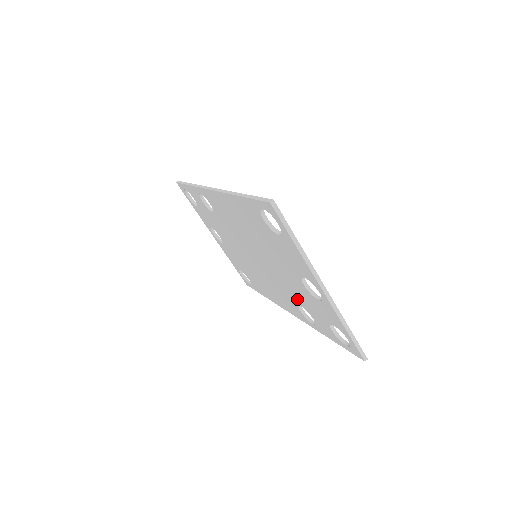
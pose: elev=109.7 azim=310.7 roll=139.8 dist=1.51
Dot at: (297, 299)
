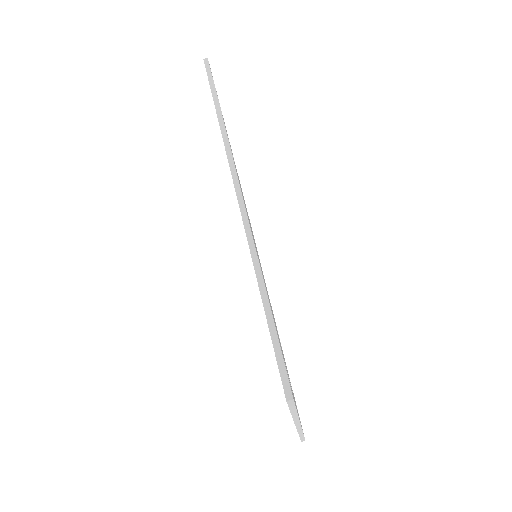
Dot at: occluded
